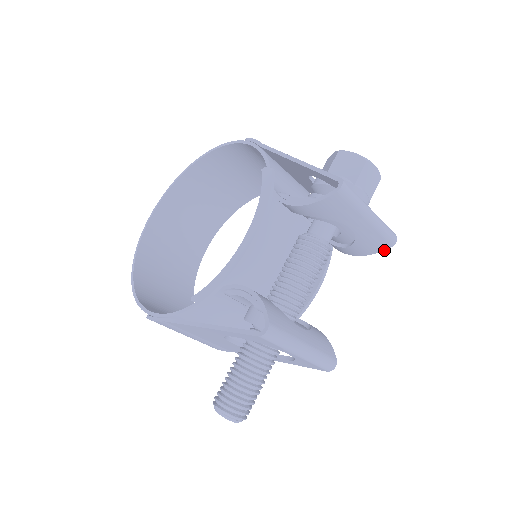
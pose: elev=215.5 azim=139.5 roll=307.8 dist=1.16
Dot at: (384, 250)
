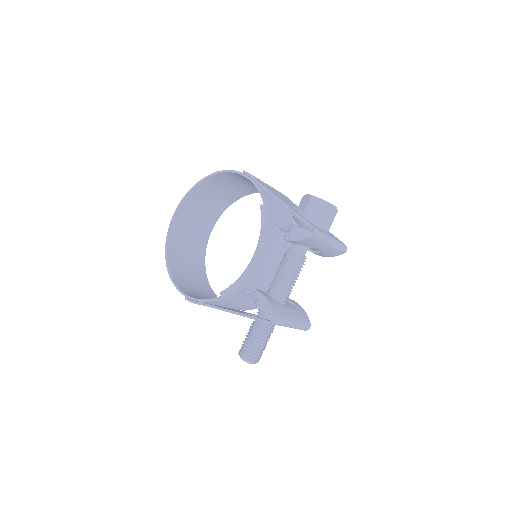
Dot at: occluded
